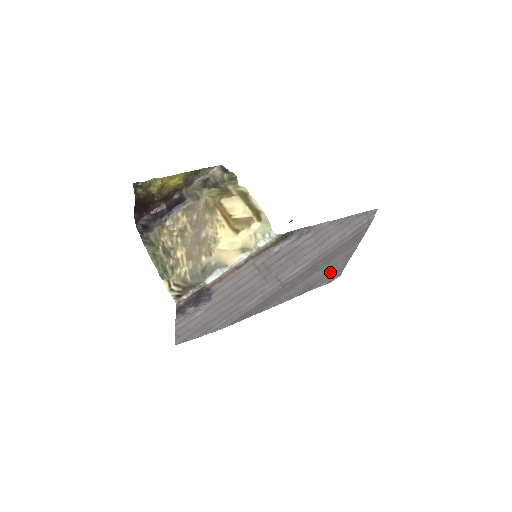
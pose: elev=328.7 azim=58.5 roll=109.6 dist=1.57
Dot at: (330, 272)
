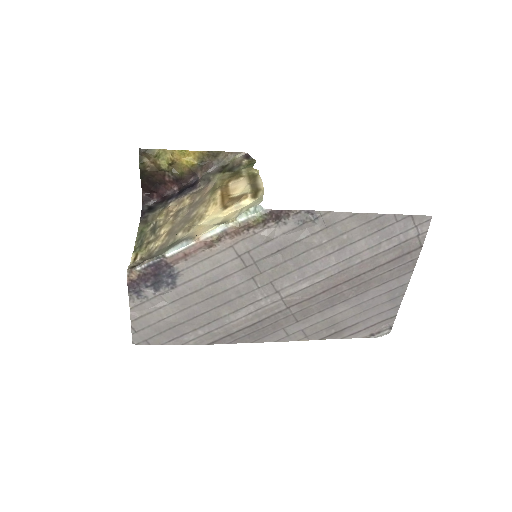
Dot at: (369, 316)
